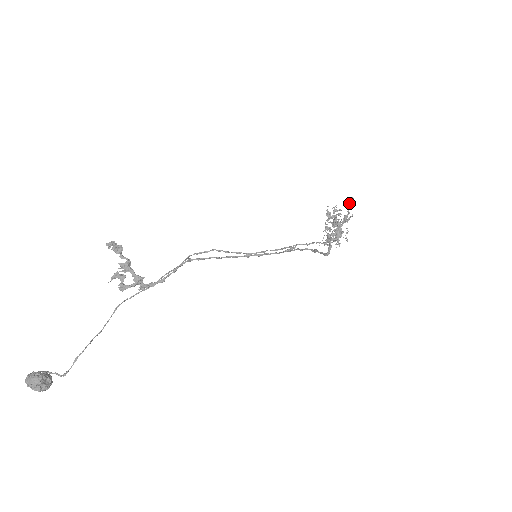
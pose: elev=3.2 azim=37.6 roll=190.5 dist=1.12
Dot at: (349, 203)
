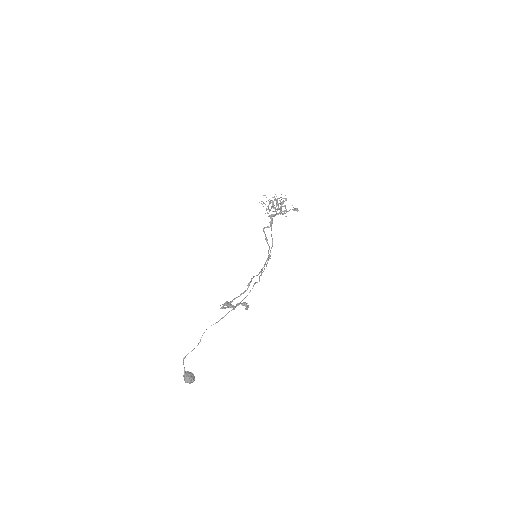
Dot at: (295, 210)
